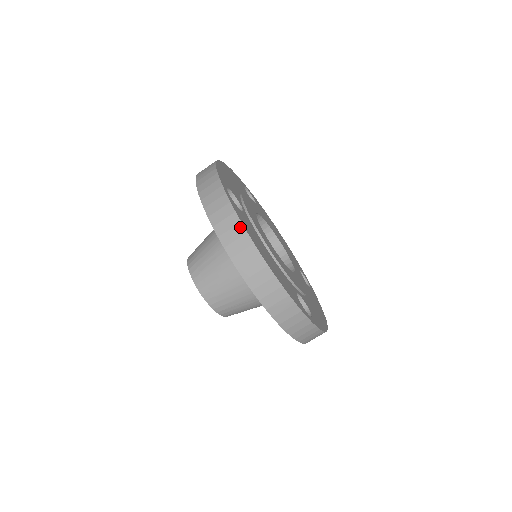
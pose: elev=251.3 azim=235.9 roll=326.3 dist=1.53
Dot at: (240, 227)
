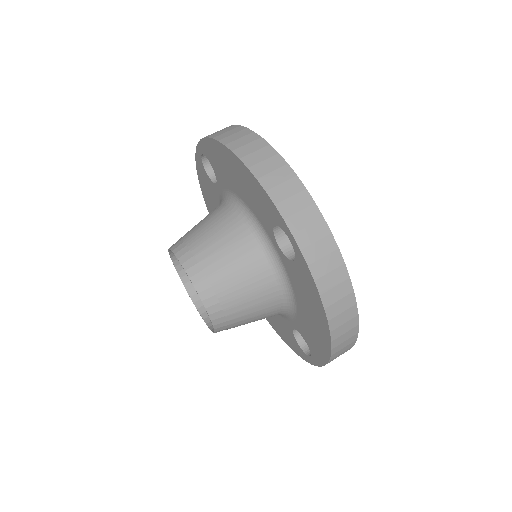
Dot at: (233, 126)
